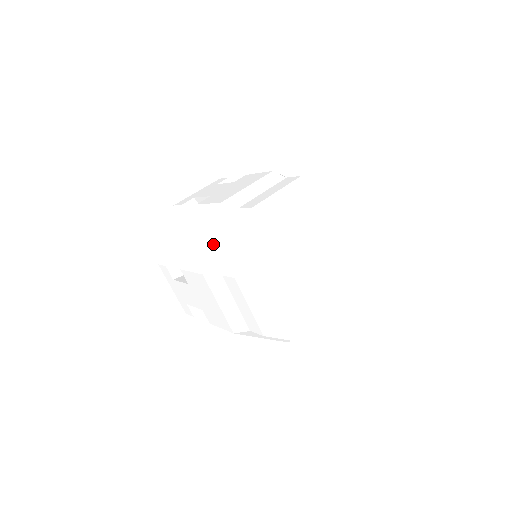
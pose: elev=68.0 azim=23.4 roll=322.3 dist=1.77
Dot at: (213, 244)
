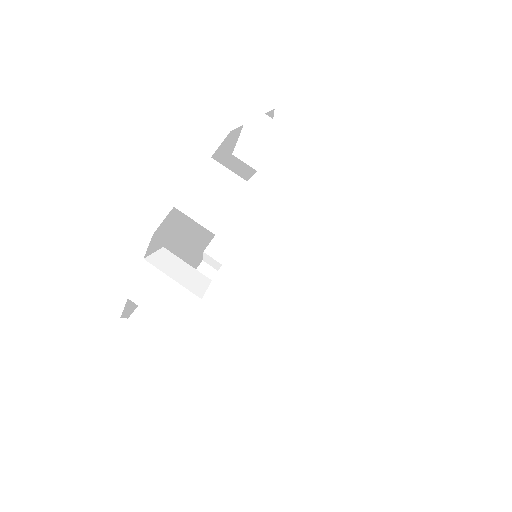
Dot at: (381, 207)
